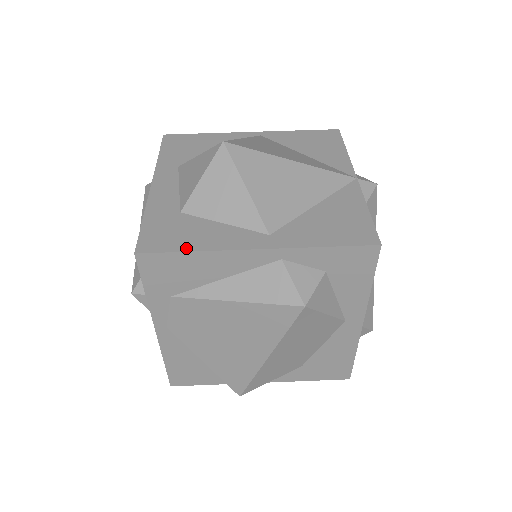
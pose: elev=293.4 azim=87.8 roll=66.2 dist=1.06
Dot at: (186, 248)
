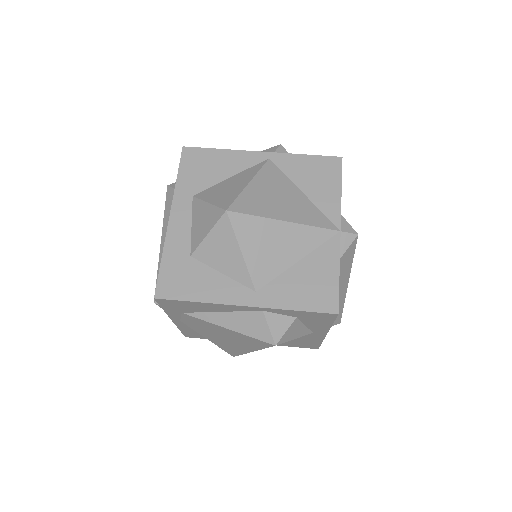
Dot at: (192, 298)
